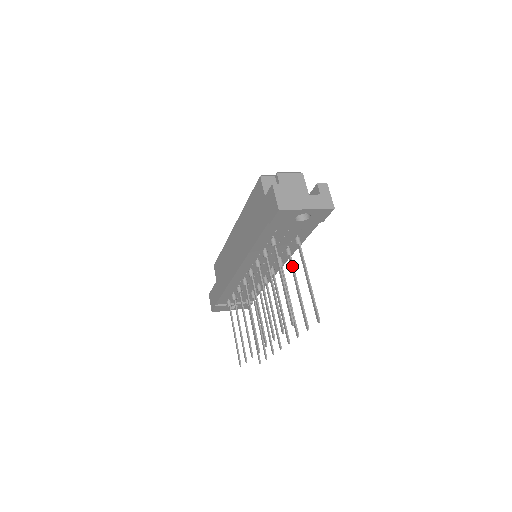
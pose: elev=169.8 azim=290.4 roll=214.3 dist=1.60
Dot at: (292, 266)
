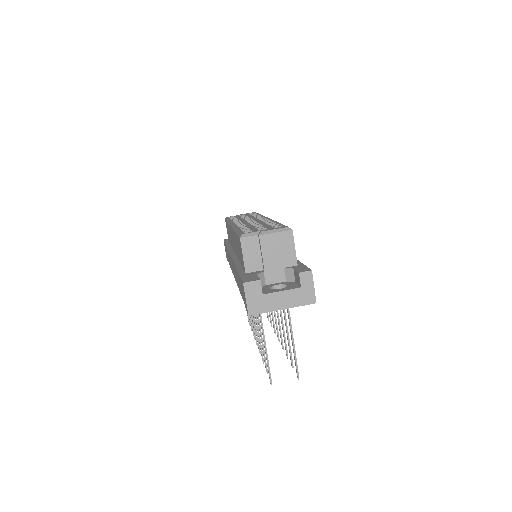
Dot at: occluded
